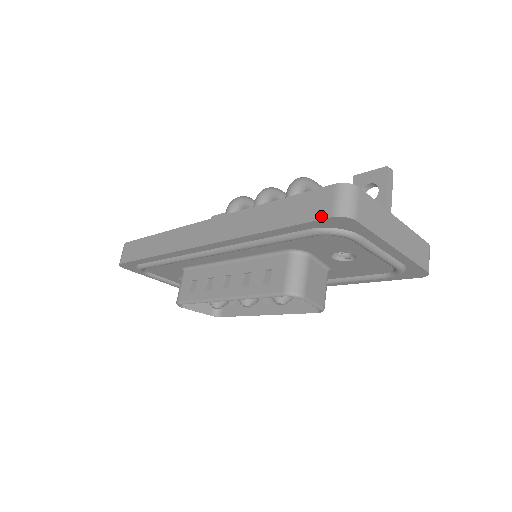
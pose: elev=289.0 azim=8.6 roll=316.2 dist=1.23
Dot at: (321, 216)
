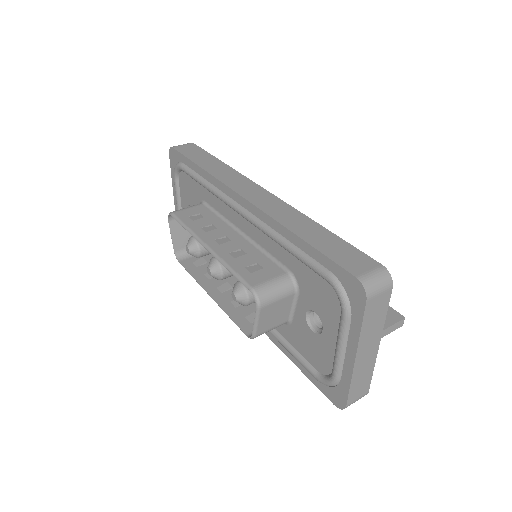
Dot at: (350, 269)
